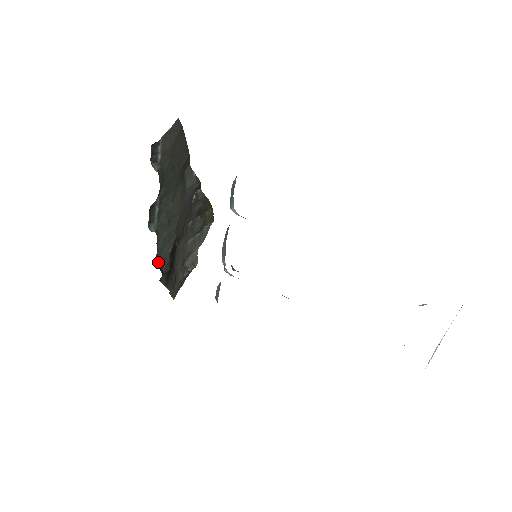
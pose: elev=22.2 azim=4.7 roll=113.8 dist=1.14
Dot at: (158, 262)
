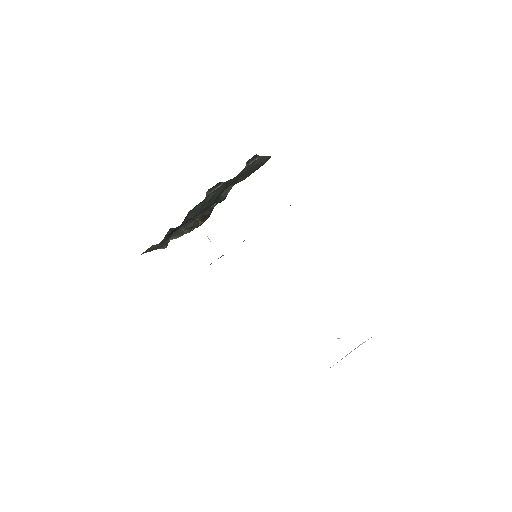
Dot at: (186, 216)
